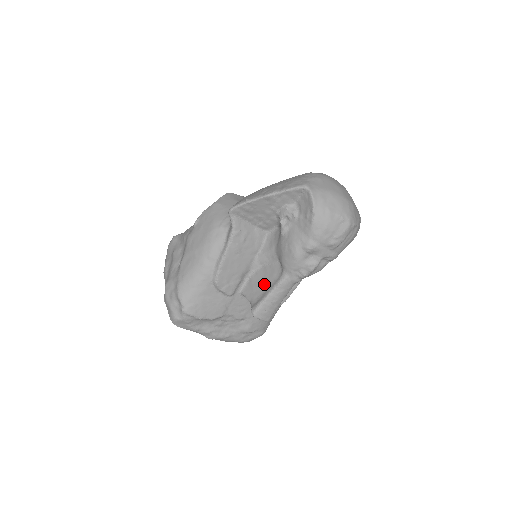
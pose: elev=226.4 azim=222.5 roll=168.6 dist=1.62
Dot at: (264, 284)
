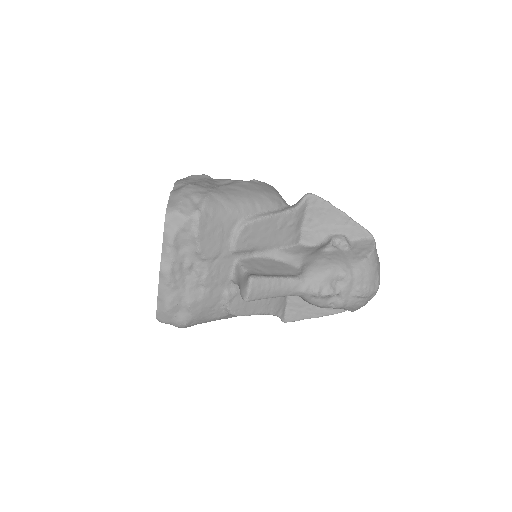
Dot at: (273, 270)
